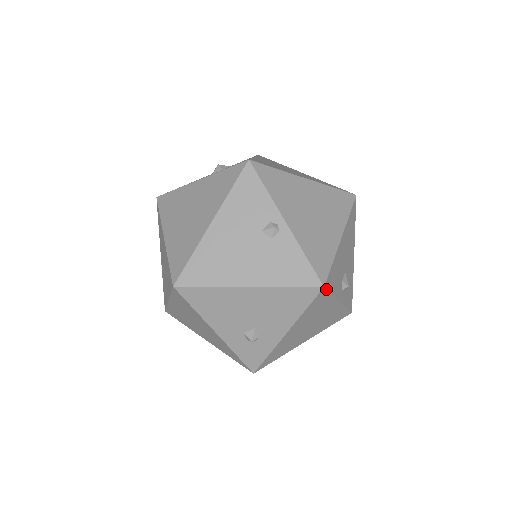
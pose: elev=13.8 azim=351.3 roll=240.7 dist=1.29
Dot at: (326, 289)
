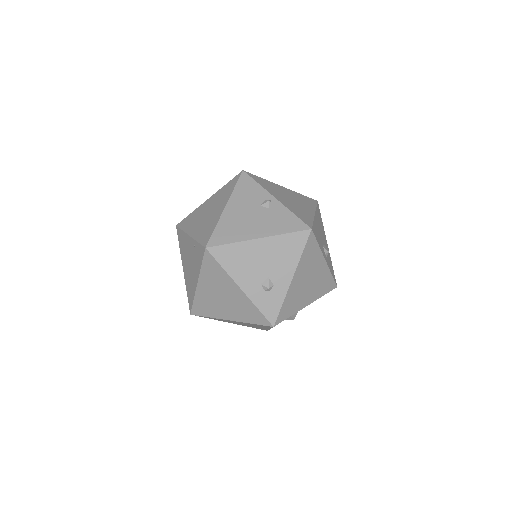
Dot at: (313, 233)
